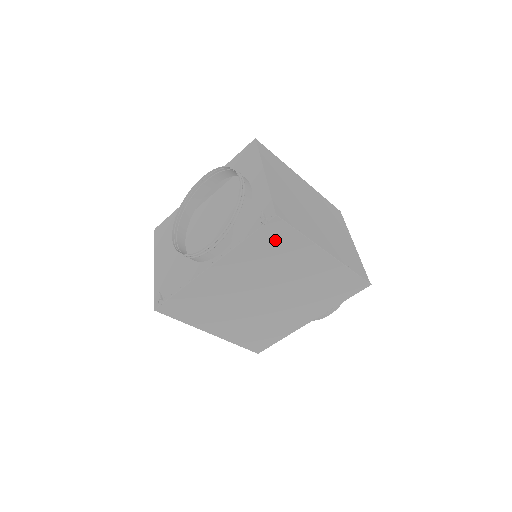
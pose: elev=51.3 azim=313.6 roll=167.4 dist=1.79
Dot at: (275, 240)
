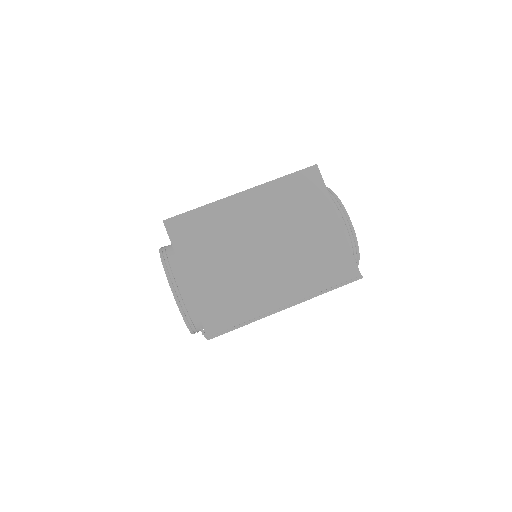
Dot at: occluded
